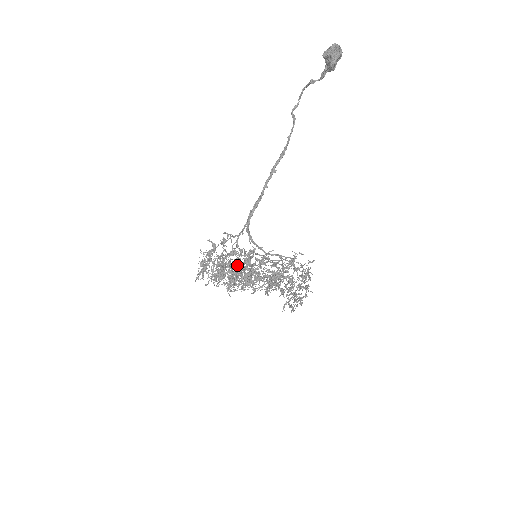
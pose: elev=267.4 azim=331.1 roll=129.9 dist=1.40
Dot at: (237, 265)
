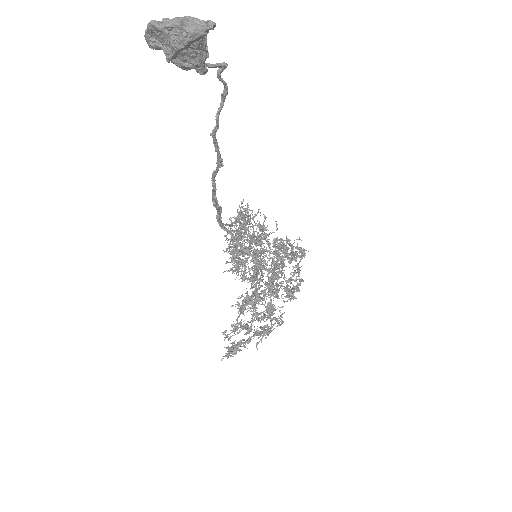
Dot at: (240, 253)
